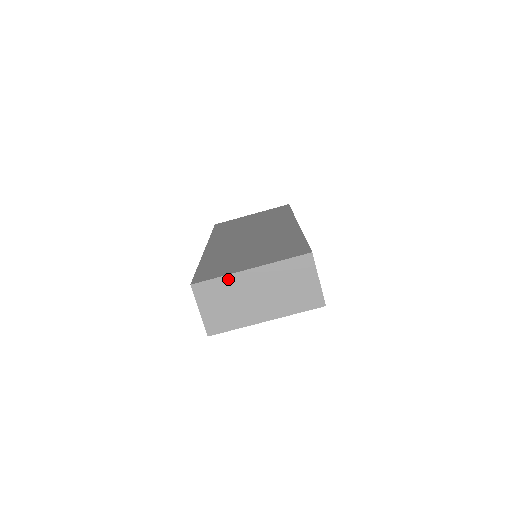
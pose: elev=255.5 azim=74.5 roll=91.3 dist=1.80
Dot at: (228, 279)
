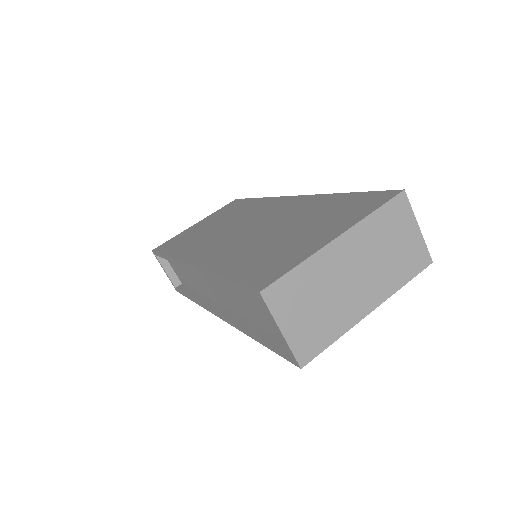
Dot at: (311, 264)
